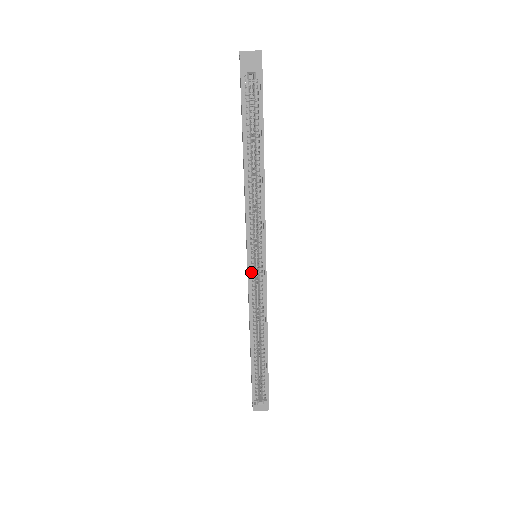
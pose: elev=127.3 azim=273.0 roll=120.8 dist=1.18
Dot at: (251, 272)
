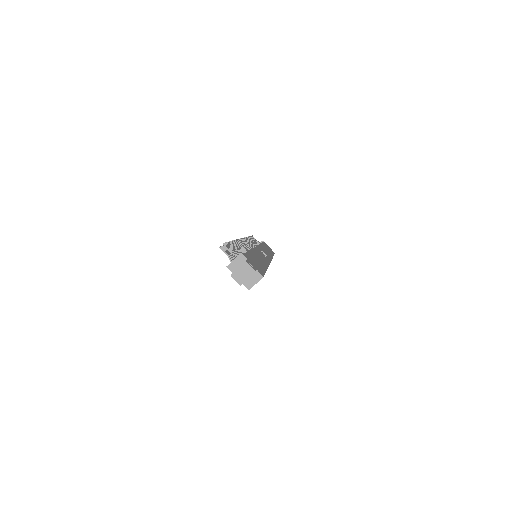
Dot at: occluded
